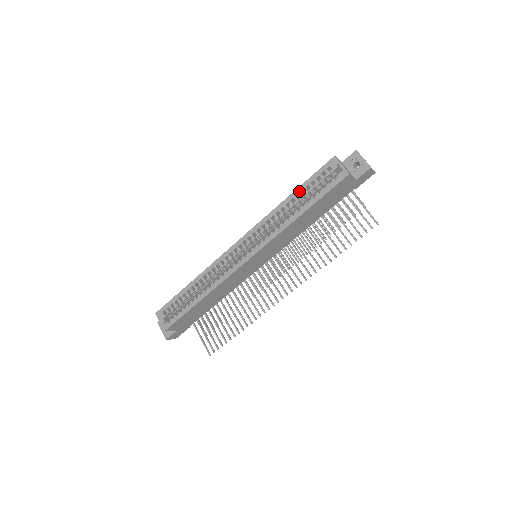
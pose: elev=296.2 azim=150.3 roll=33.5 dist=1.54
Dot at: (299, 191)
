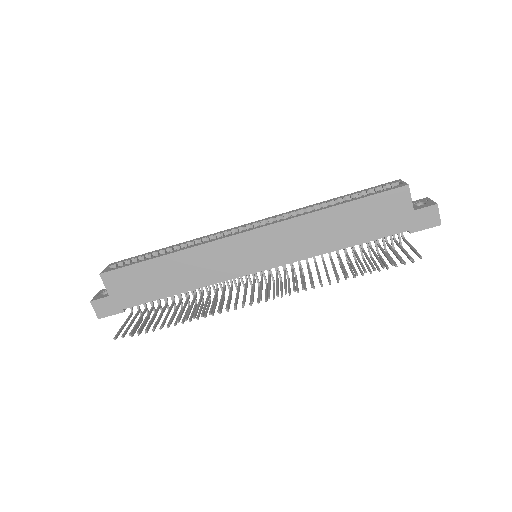
Dot at: (344, 196)
